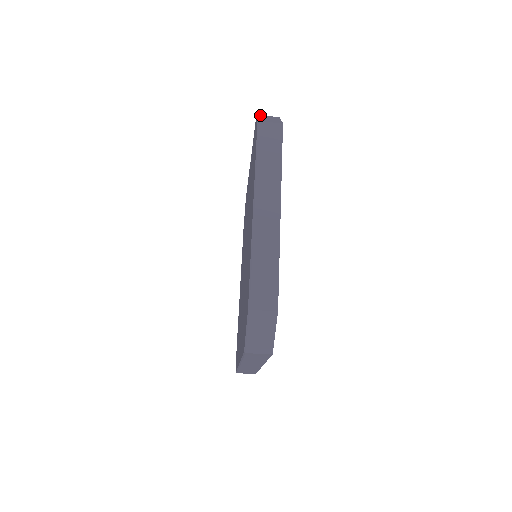
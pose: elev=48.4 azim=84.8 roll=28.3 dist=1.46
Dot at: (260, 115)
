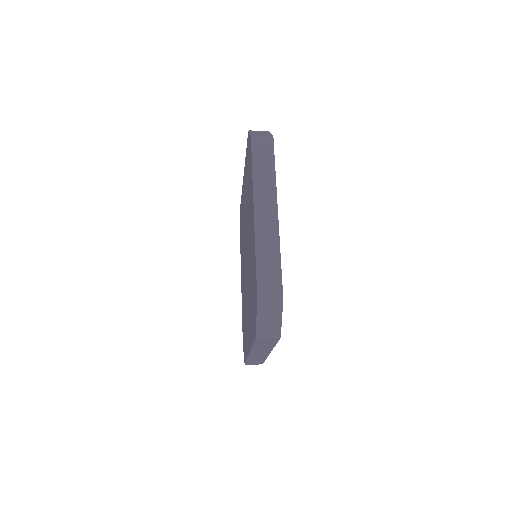
Dot at: (251, 130)
